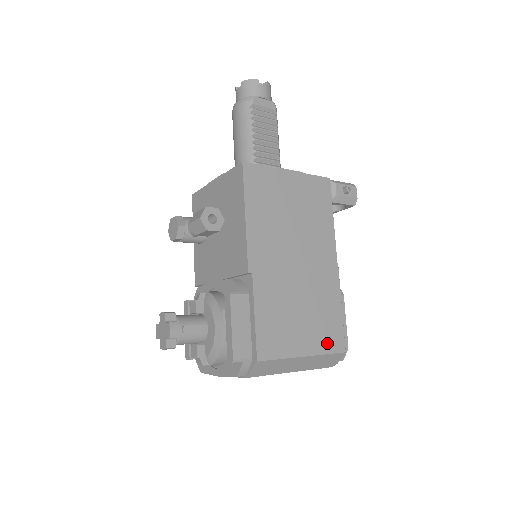
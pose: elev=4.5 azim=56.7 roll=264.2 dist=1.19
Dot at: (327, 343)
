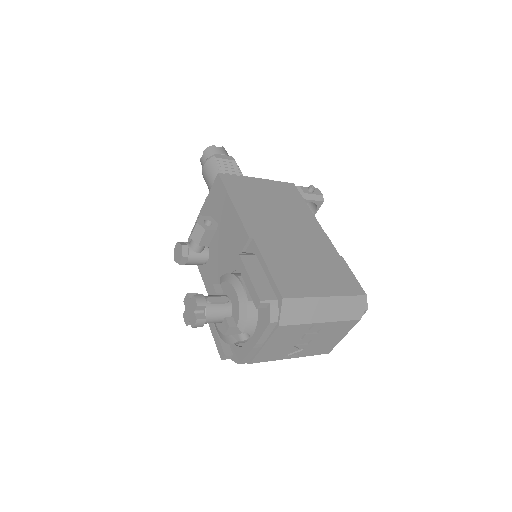
Dot at: (343, 288)
